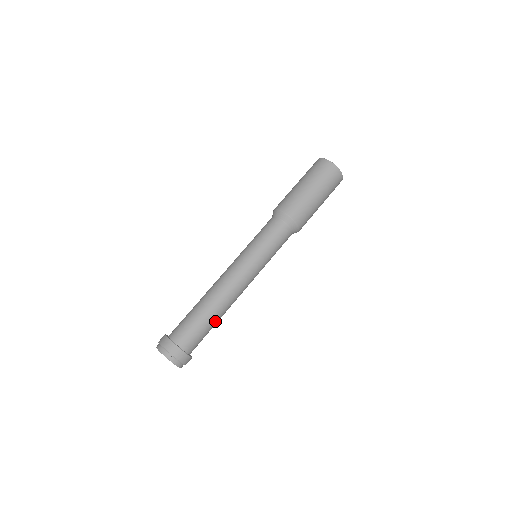
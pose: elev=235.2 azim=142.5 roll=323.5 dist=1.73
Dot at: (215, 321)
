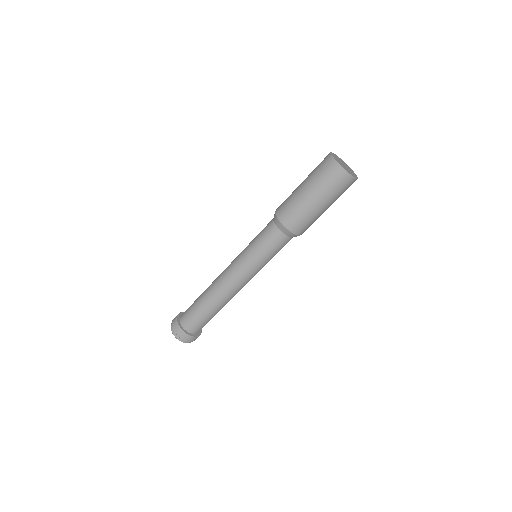
Dot at: (216, 312)
